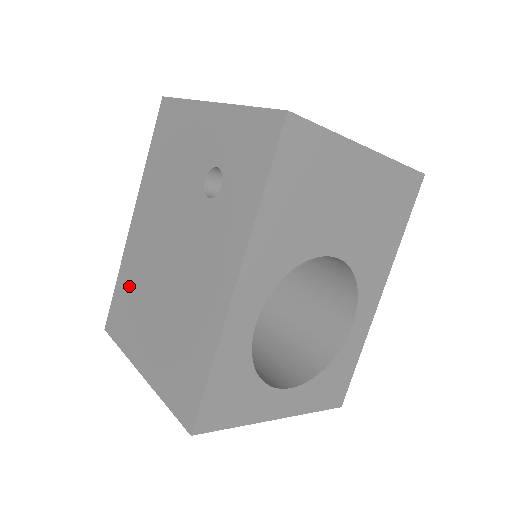
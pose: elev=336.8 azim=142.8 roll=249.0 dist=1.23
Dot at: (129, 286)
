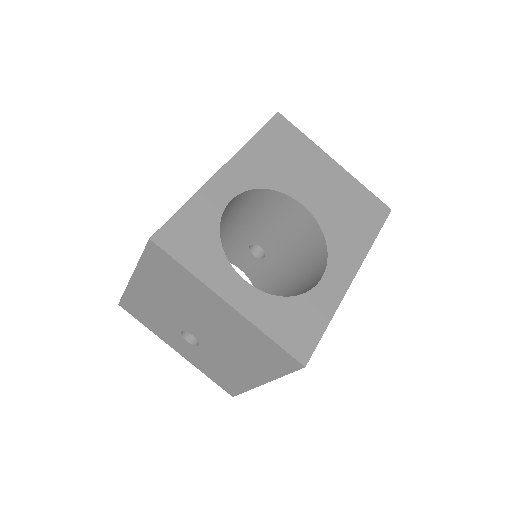
Dot at: occluded
